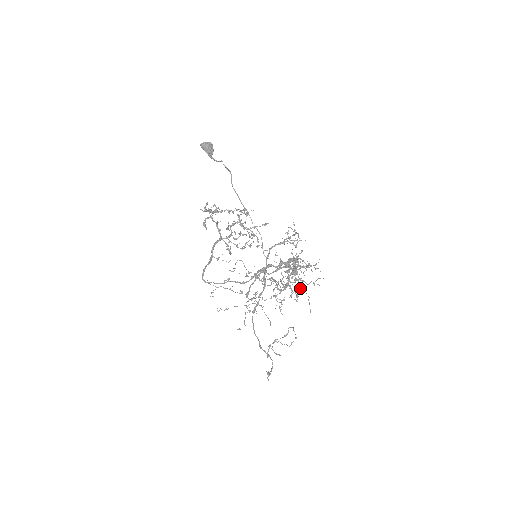
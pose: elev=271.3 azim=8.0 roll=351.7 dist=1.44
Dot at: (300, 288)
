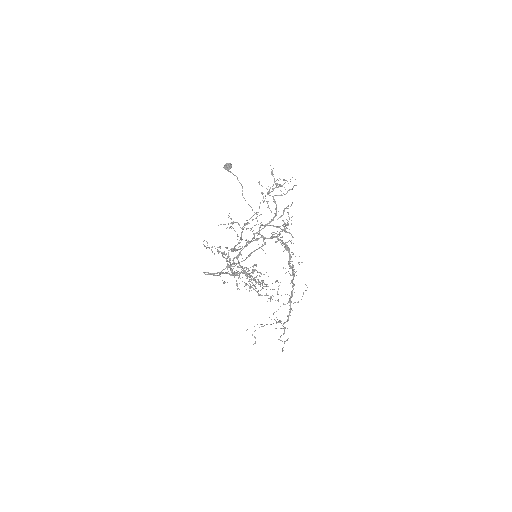
Dot at: (275, 184)
